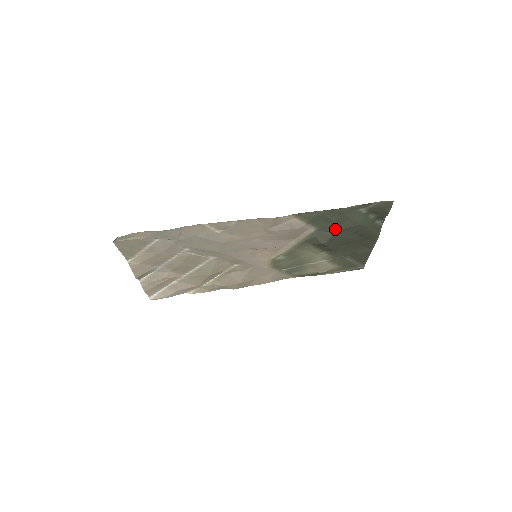
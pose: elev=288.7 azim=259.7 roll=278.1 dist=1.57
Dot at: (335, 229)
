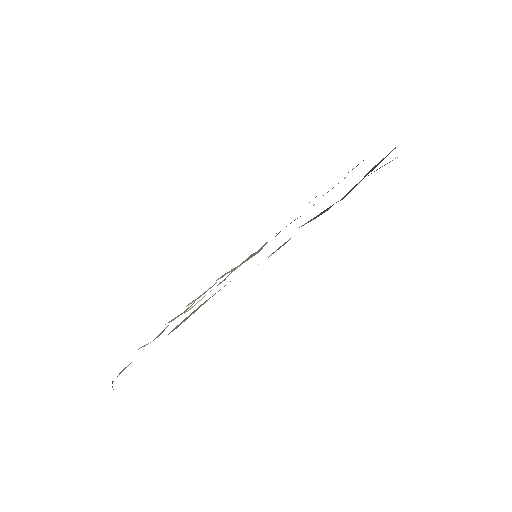
Dot at: occluded
